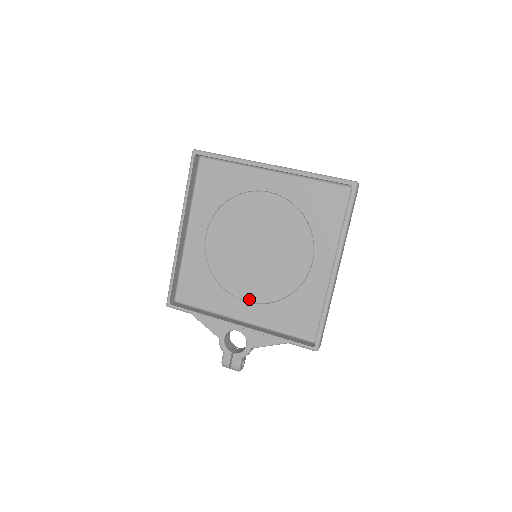
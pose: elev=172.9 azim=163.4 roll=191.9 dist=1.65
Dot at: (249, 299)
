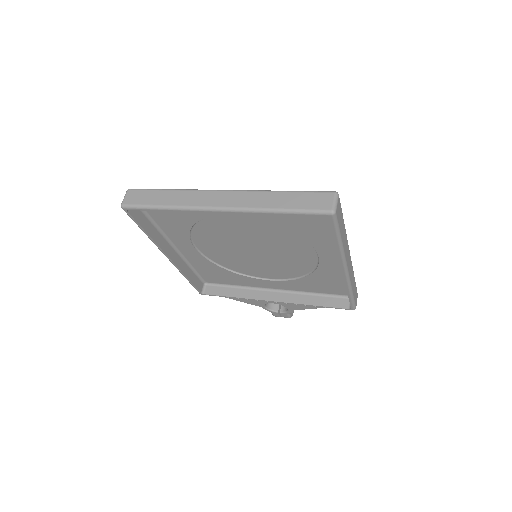
Dot at: (270, 278)
